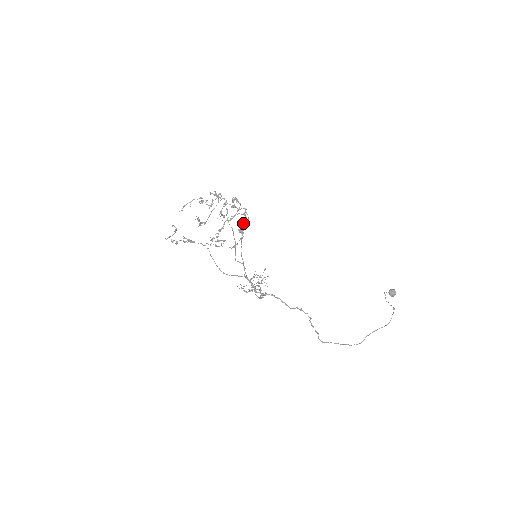
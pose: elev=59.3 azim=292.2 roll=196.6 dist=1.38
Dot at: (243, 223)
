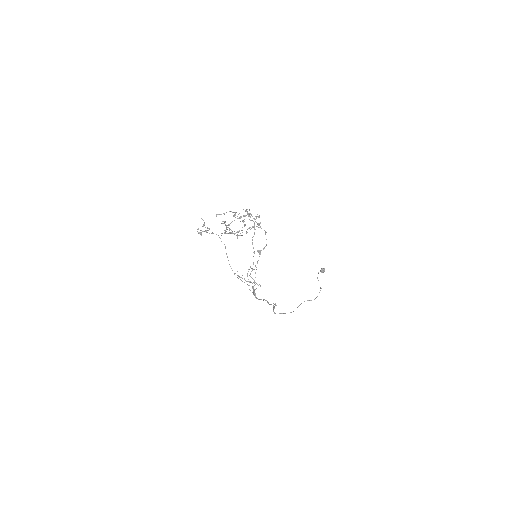
Dot at: occluded
